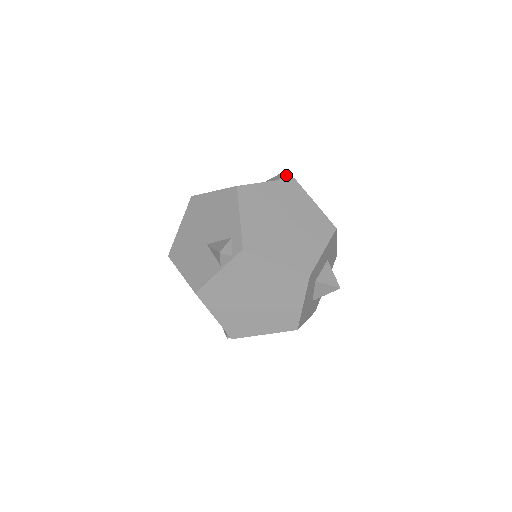
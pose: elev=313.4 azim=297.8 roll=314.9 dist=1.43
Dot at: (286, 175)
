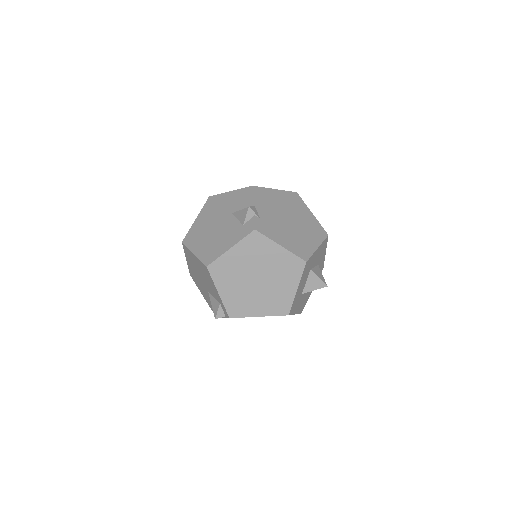
Dot at: (250, 212)
